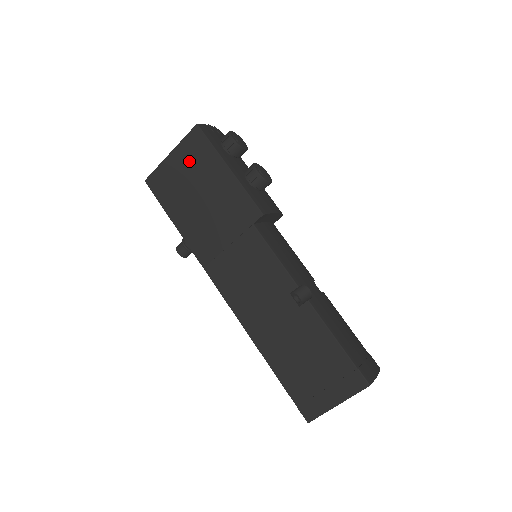
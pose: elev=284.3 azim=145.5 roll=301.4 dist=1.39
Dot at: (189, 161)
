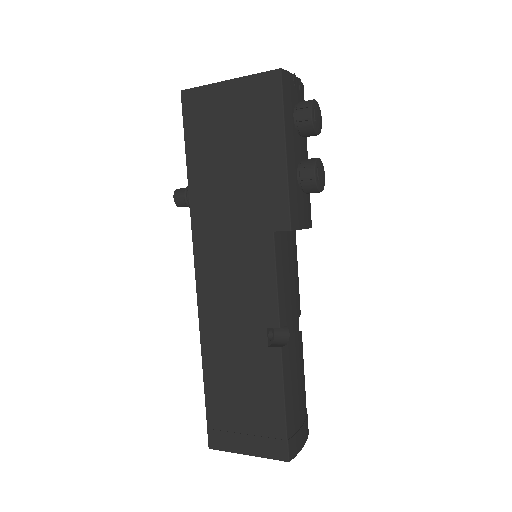
Dot at: (245, 107)
